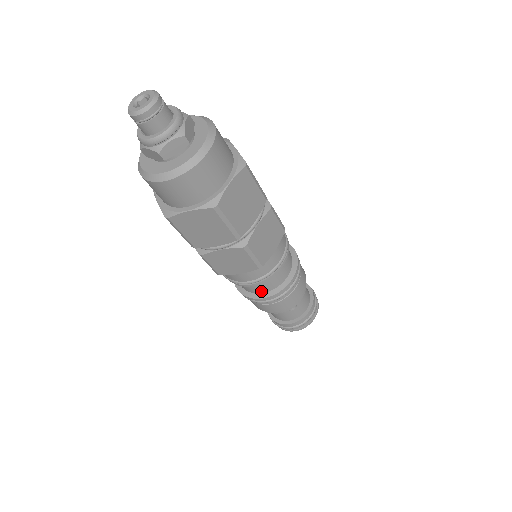
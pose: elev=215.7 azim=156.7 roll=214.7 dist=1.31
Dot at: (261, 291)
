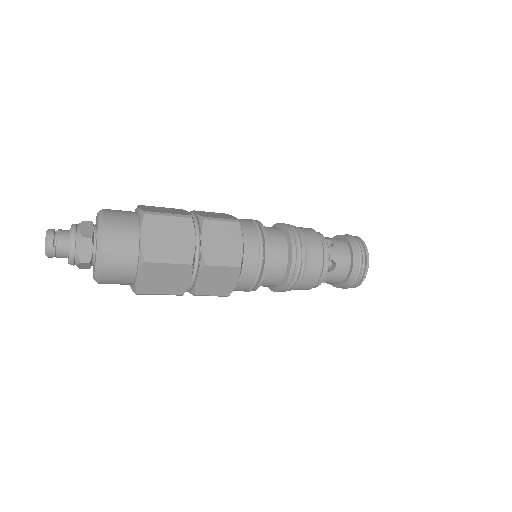
Dot at: occluded
